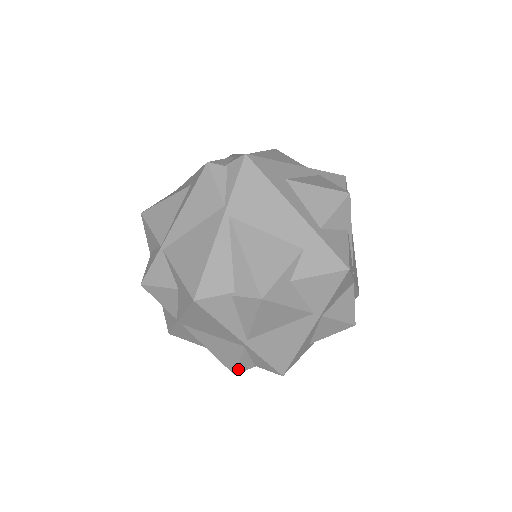
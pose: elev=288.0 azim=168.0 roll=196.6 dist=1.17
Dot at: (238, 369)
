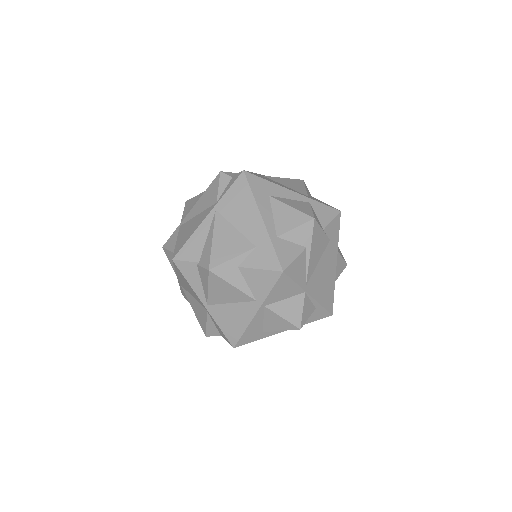
Dot at: (207, 332)
